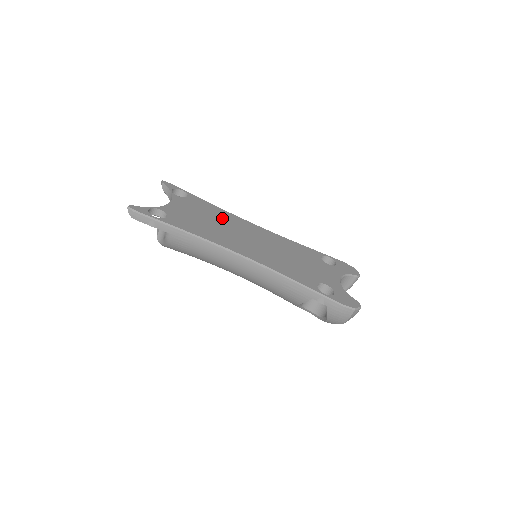
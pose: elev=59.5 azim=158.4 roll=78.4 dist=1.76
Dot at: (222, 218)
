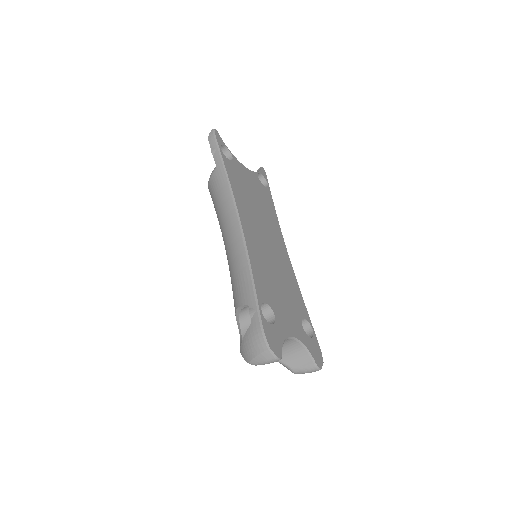
Dot at: (267, 214)
